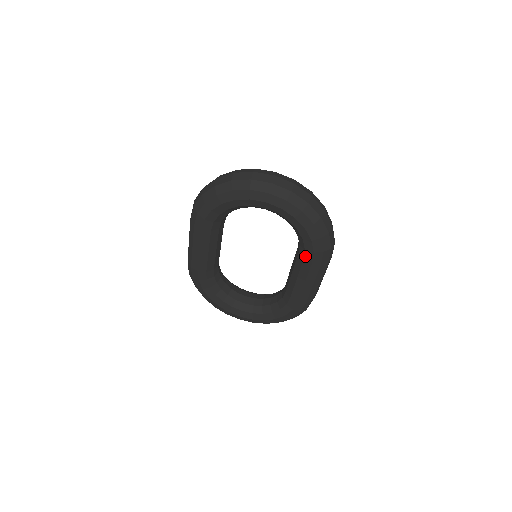
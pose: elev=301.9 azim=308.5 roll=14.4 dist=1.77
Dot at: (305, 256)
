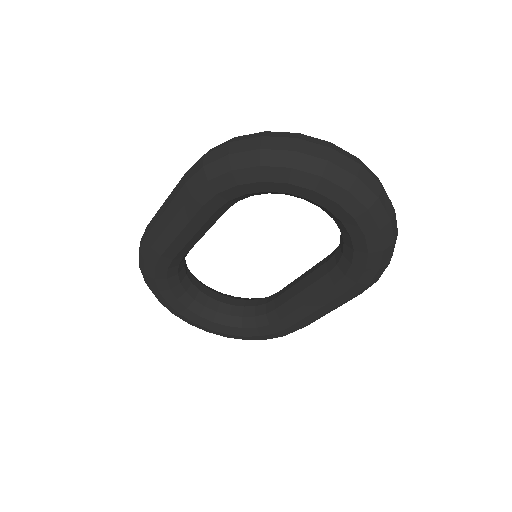
Dot at: (339, 282)
